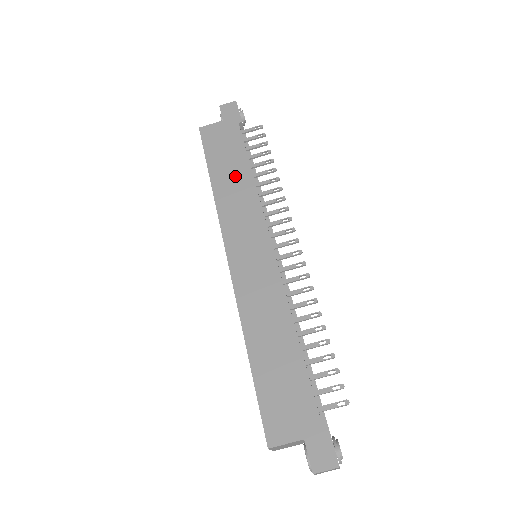
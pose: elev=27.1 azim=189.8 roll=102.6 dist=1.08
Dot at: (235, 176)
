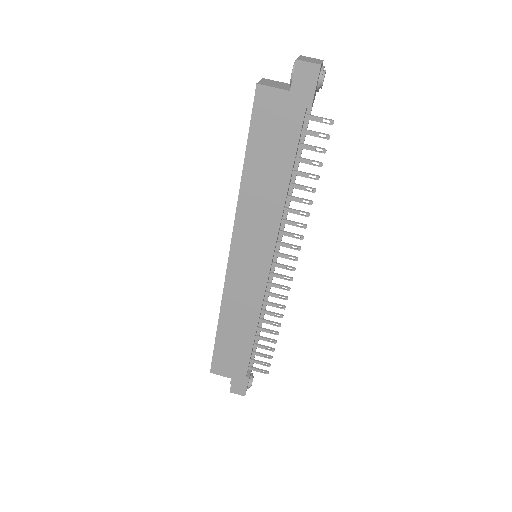
Dot at: (269, 182)
